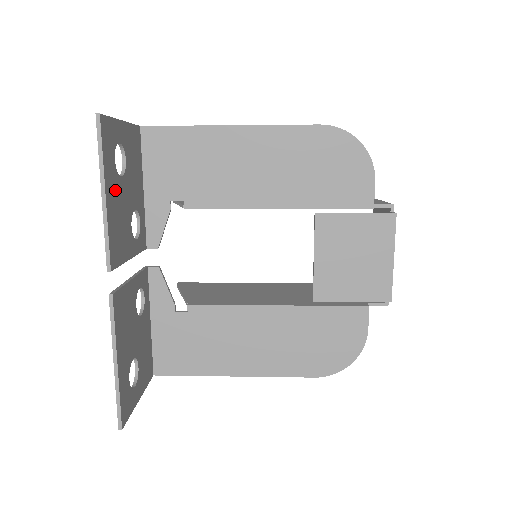
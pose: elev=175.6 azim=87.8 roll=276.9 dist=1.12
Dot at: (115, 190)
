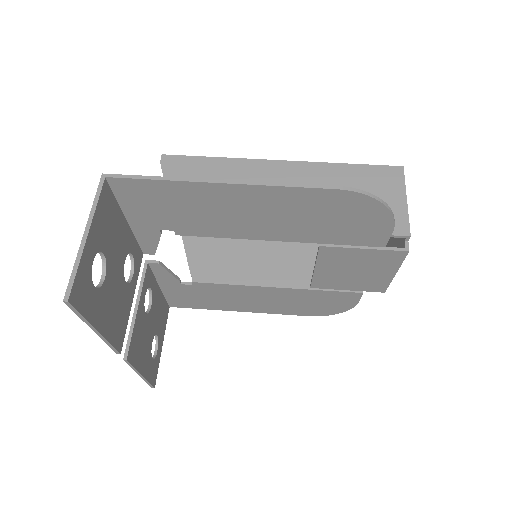
Dot at: (104, 304)
